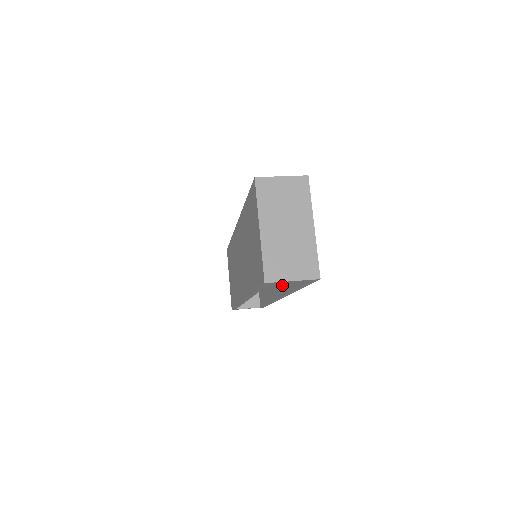
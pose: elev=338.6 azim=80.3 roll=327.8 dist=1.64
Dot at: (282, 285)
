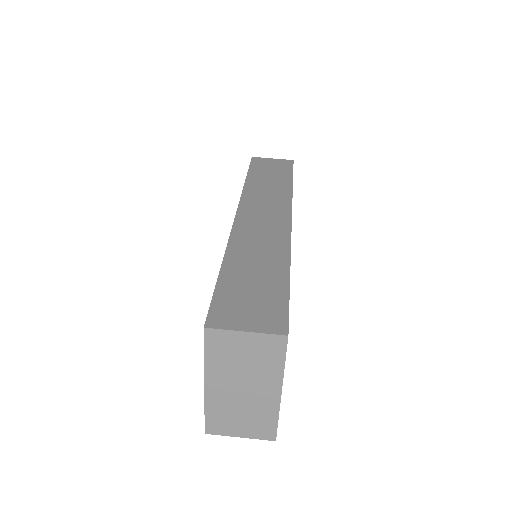
Dot at: occluded
